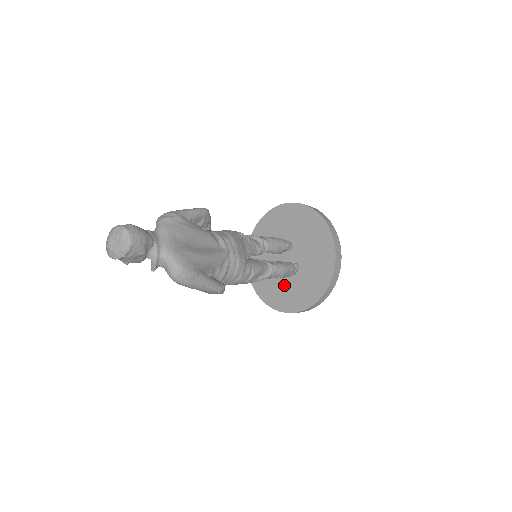
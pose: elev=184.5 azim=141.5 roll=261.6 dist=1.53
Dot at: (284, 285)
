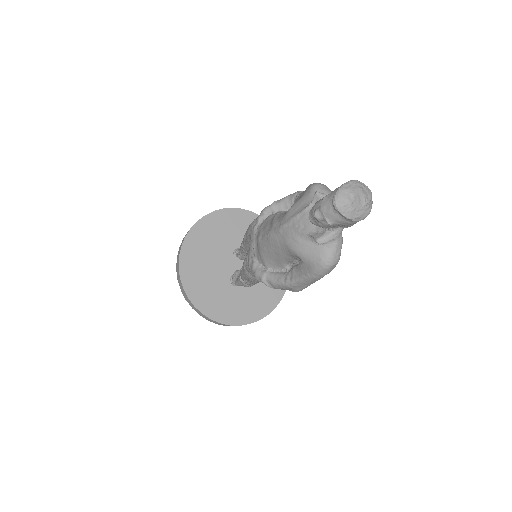
Dot at: (221, 290)
